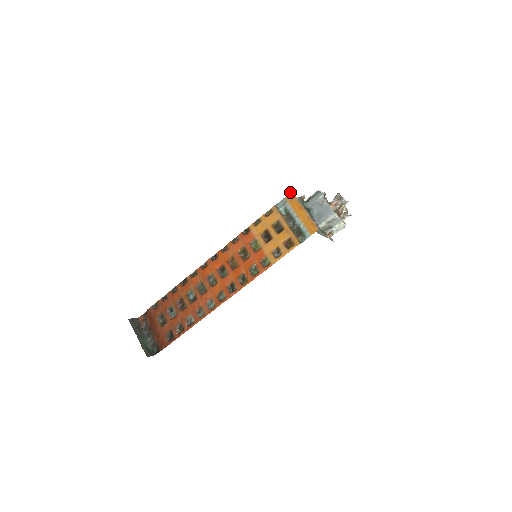
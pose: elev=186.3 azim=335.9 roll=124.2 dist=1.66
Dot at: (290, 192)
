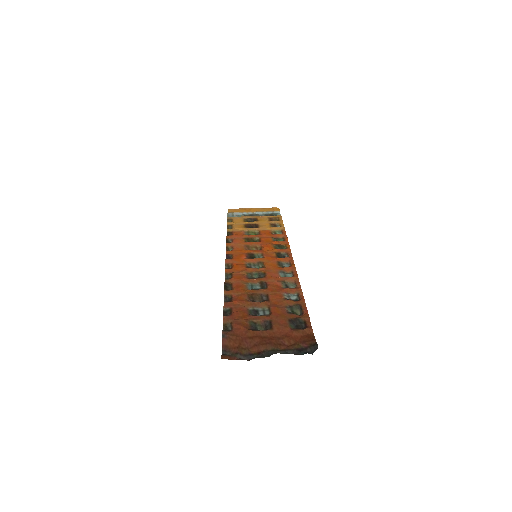
Dot at: occluded
